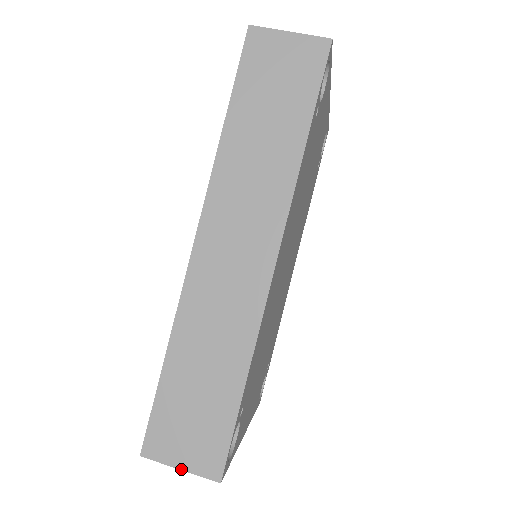
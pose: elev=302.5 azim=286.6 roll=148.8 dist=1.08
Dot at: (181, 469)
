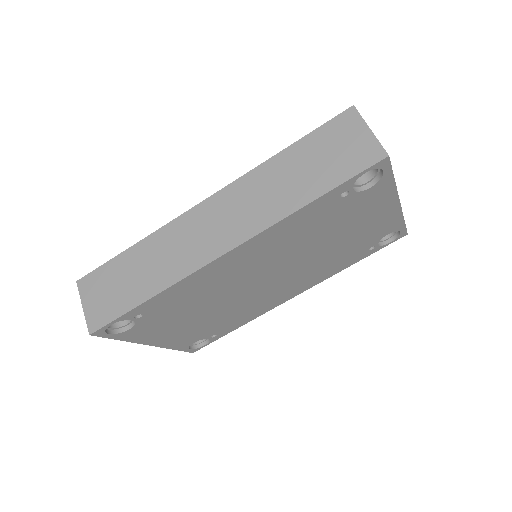
Dot at: (83, 308)
